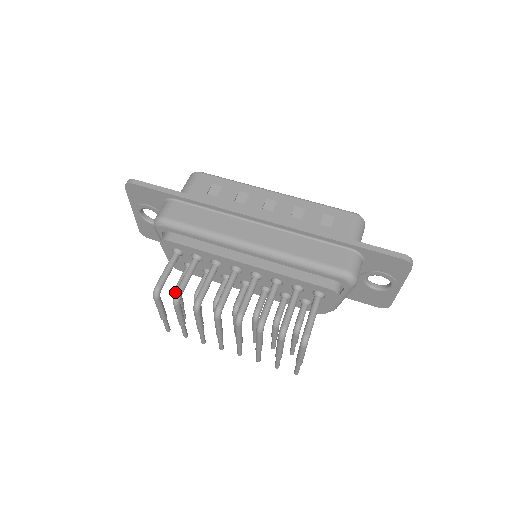
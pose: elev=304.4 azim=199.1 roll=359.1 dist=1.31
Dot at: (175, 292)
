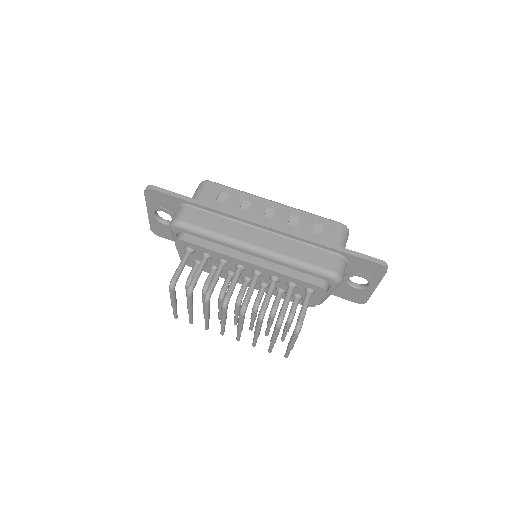
Dot at: (189, 285)
